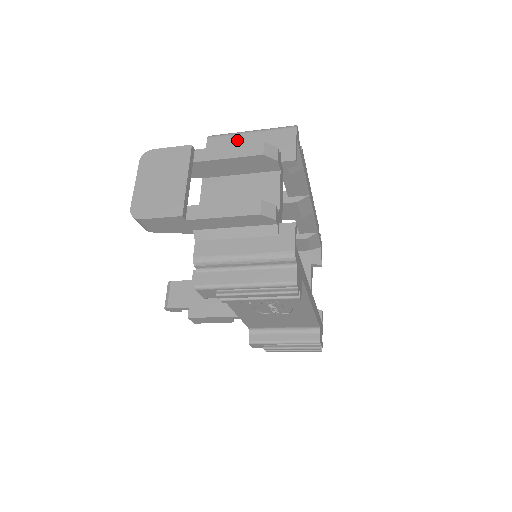
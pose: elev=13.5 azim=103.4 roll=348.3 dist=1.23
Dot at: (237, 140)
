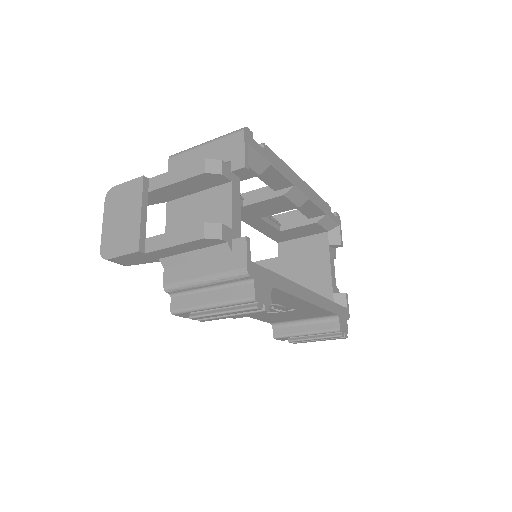
Dot at: (193, 156)
